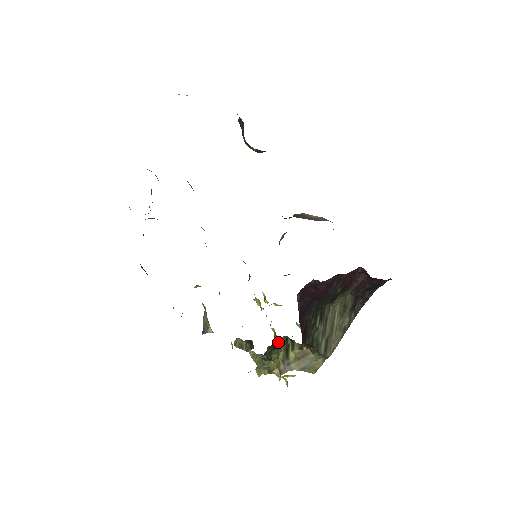
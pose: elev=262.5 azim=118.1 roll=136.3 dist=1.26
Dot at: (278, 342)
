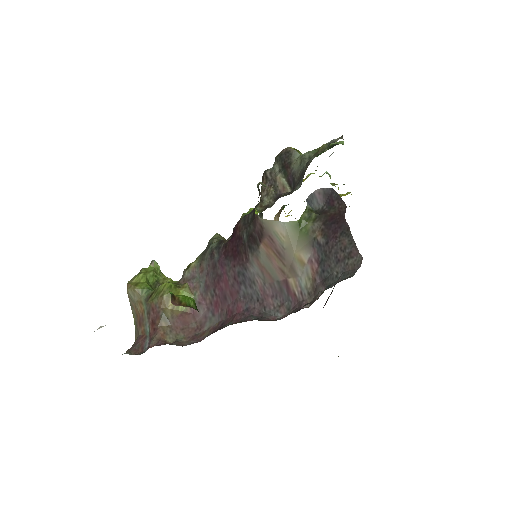
Dot at: occluded
